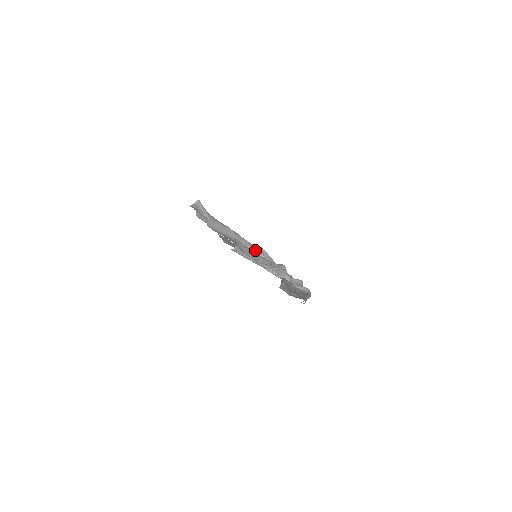
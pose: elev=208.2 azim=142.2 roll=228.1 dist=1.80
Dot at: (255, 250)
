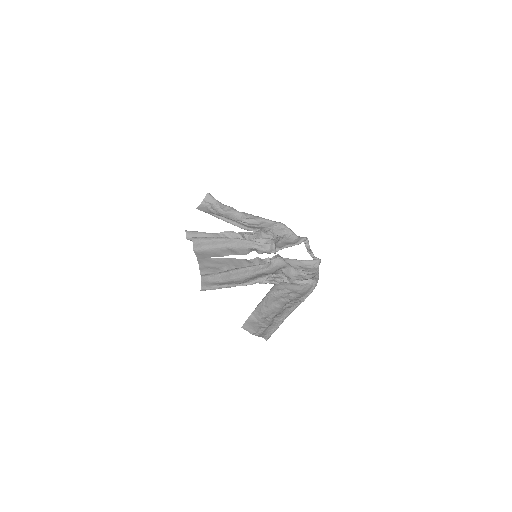
Dot at: (259, 244)
